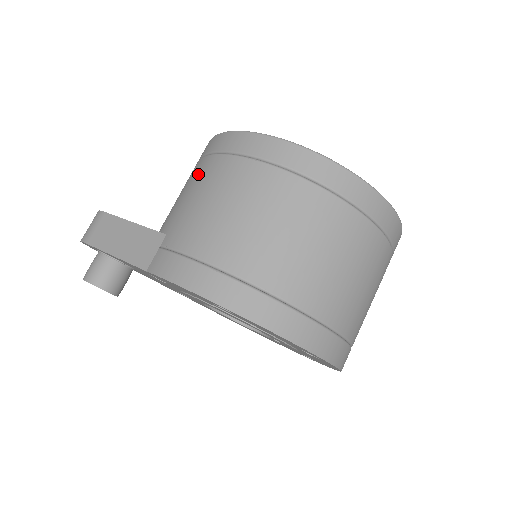
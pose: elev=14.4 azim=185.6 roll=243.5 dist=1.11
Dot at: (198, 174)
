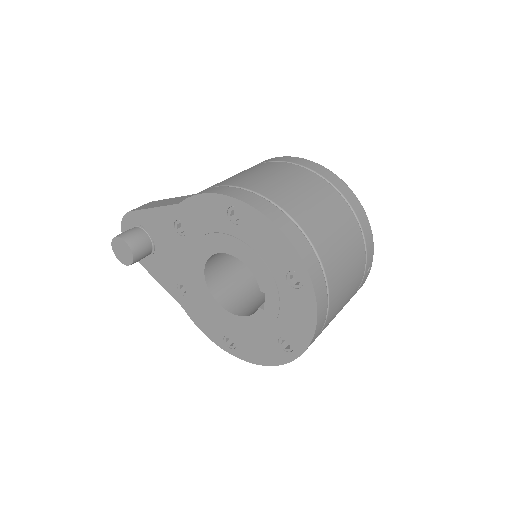
Dot at: occluded
